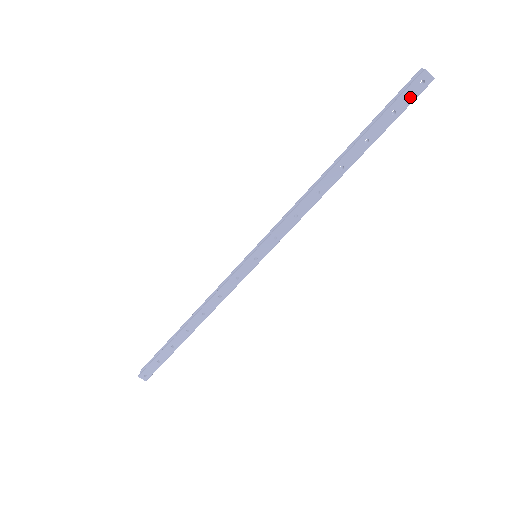
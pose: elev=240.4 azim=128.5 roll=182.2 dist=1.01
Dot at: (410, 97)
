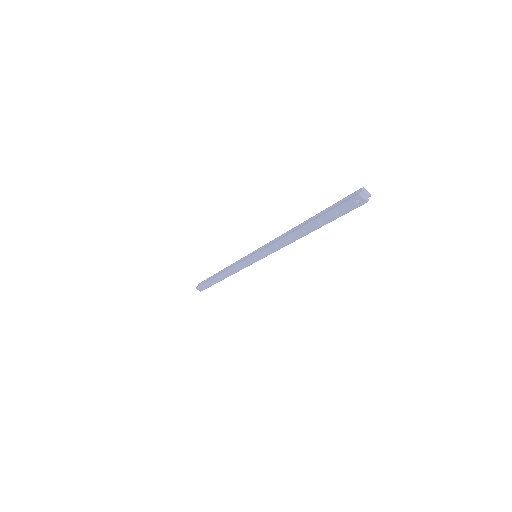
Dot at: (349, 207)
